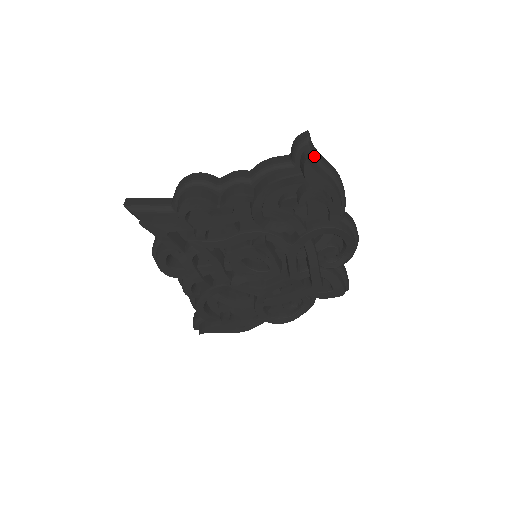
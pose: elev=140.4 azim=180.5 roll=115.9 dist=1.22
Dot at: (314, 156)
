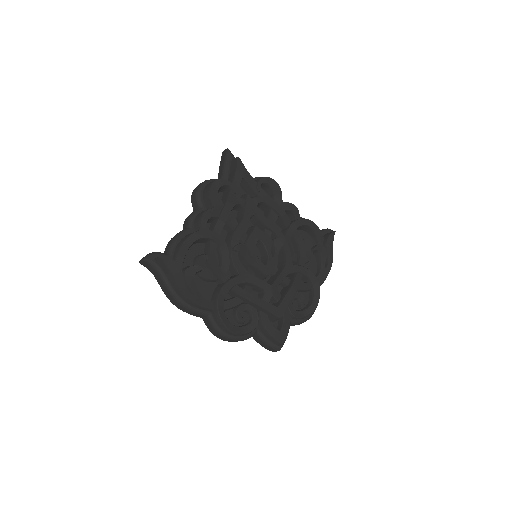
Dot at: occluded
